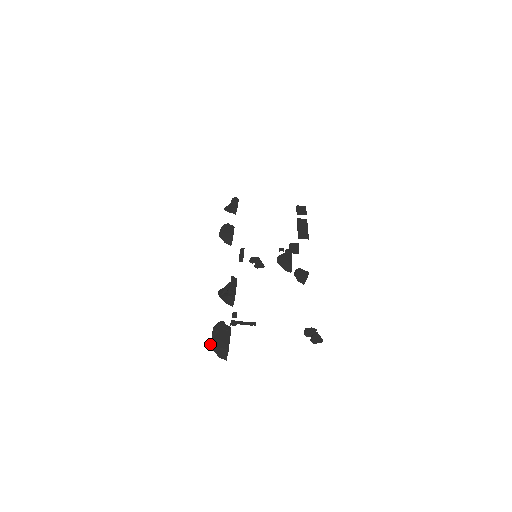
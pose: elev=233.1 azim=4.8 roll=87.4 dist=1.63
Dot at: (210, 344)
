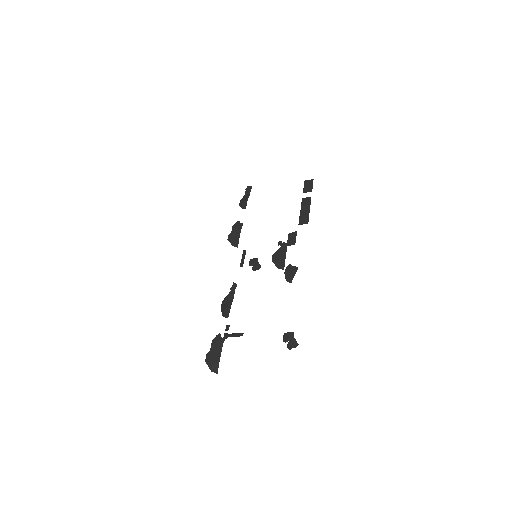
Dot at: (205, 360)
